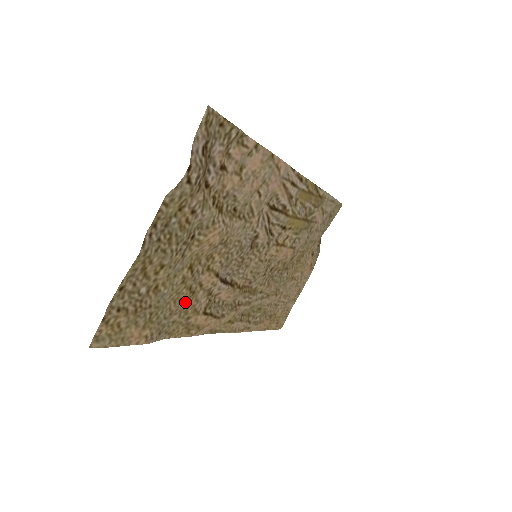
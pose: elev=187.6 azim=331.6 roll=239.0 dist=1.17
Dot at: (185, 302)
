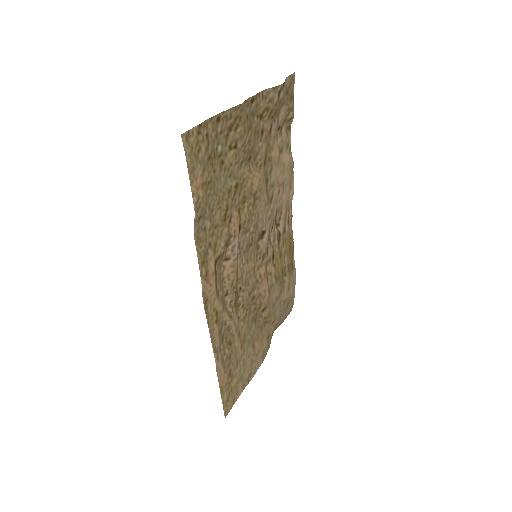
Dot at: (219, 219)
